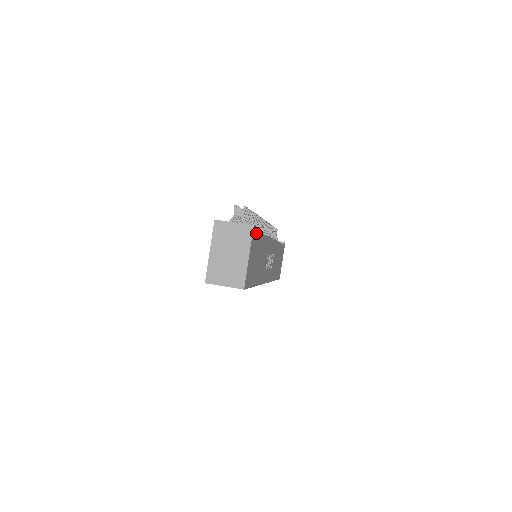
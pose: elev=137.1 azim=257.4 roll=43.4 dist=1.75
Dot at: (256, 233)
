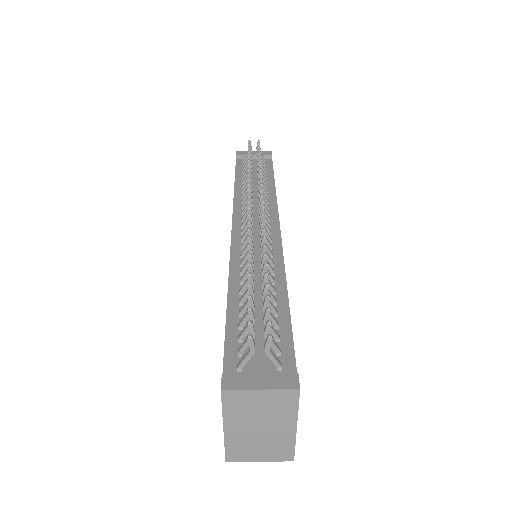
Dot at: (295, 363)
